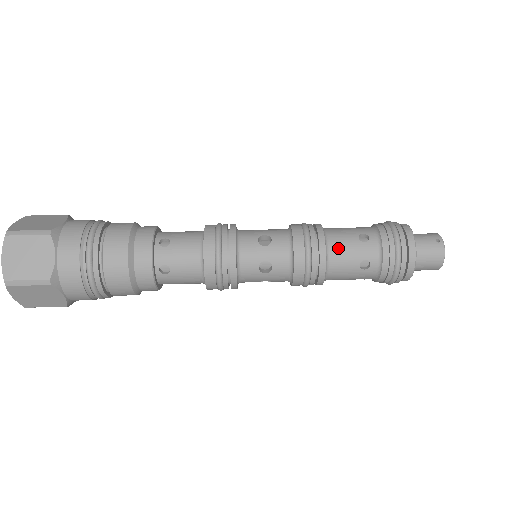
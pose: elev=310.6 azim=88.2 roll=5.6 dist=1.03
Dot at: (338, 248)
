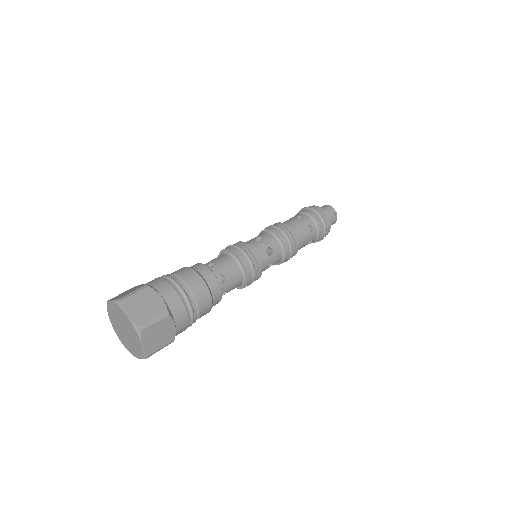
Dot at: (302, 240)
